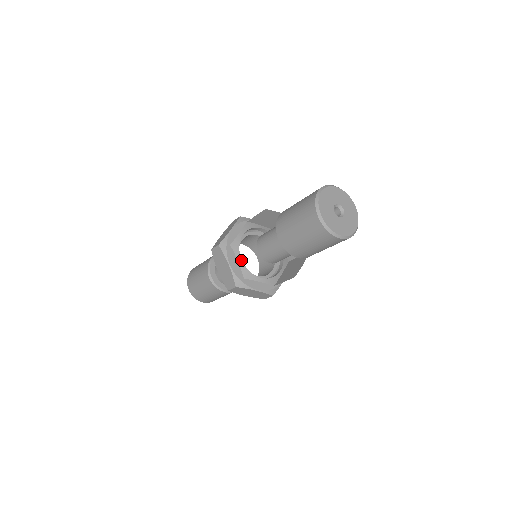
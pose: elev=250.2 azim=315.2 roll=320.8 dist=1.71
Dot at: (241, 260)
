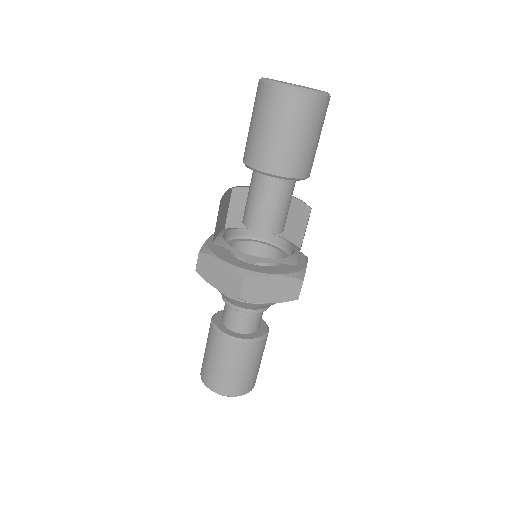
Dot at: (234, 249)
